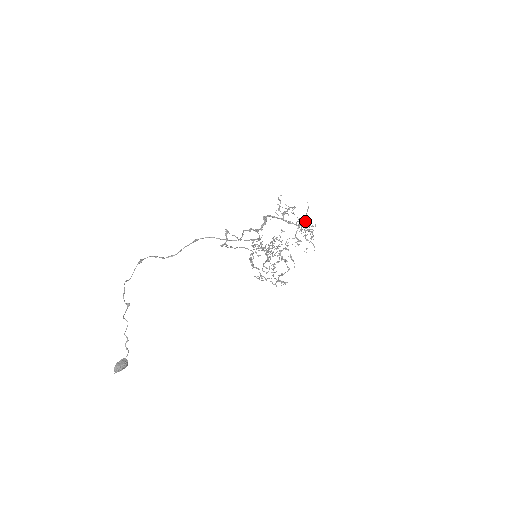
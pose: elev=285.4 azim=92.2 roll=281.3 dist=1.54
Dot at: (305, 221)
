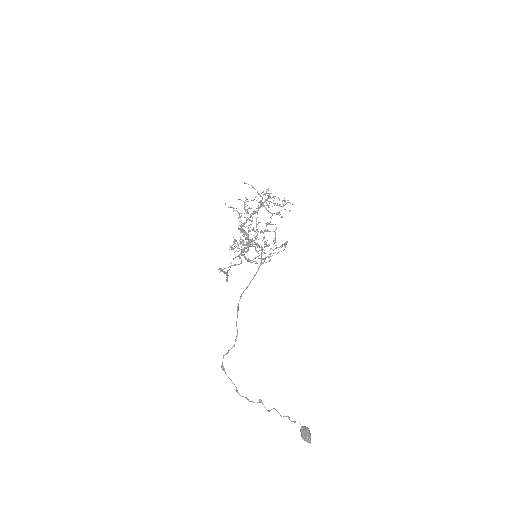
Dot at: occluded
